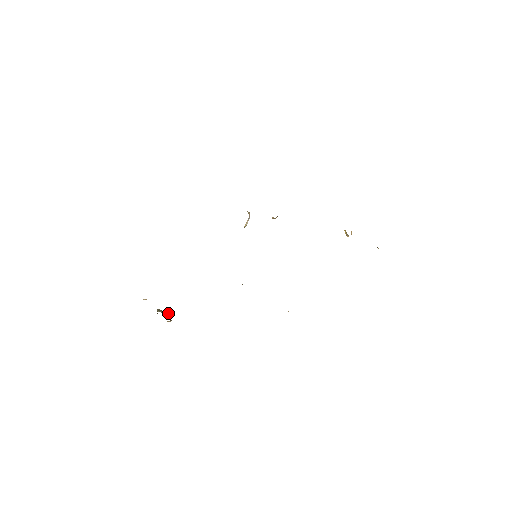
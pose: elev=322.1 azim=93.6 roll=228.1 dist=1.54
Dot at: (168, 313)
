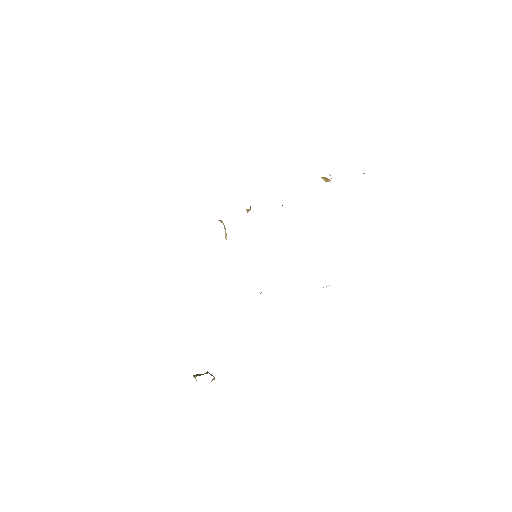
Dot at: (206, 372)
